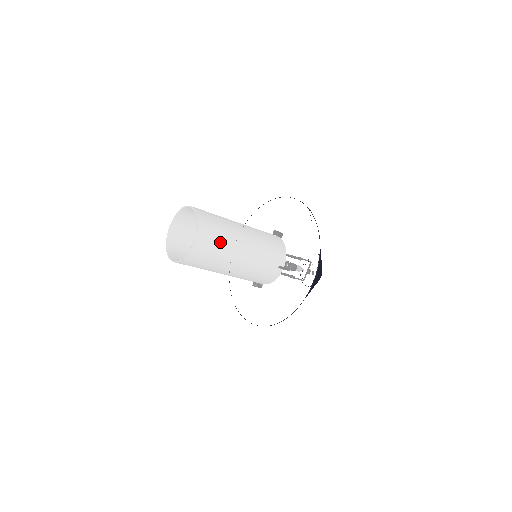
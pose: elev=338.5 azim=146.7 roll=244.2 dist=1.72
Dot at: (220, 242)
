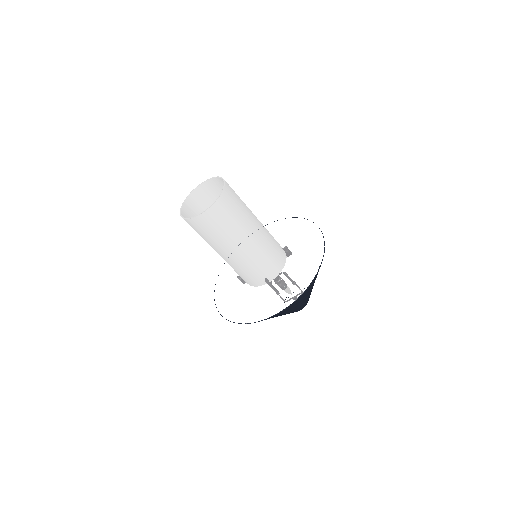
Dot at: (226, 227)
